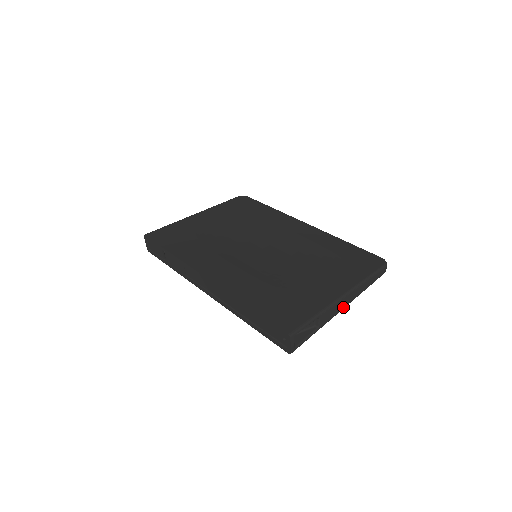
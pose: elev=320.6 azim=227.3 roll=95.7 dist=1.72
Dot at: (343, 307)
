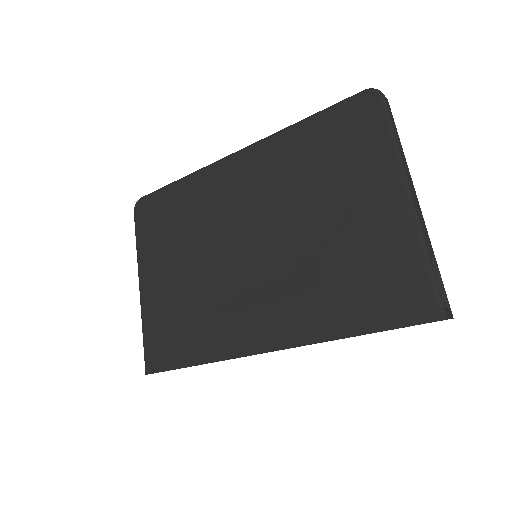
Dot at: (417, 201)
